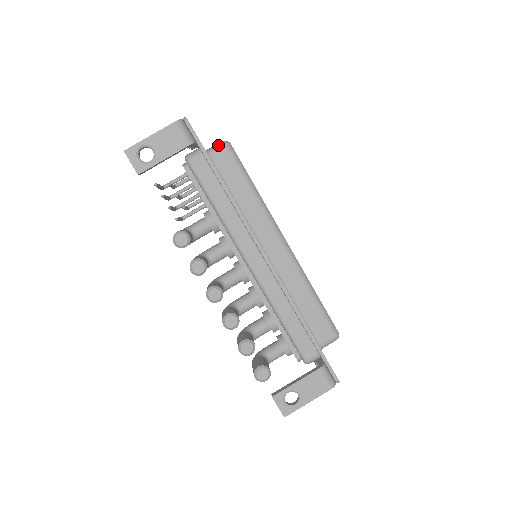
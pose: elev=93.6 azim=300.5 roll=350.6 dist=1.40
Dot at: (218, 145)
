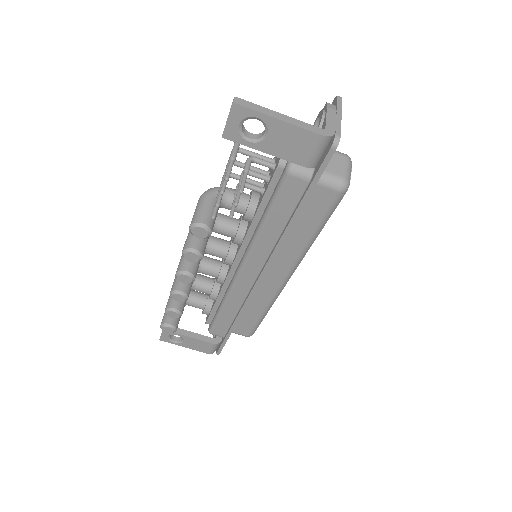
Dot at: (336, 180)
